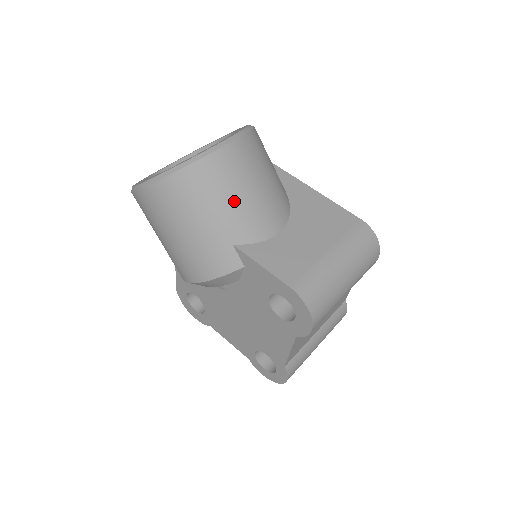
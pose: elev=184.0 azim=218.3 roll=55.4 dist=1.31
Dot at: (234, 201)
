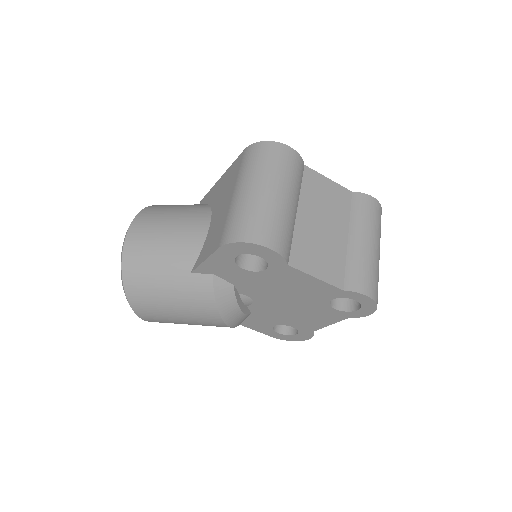
Dot at: (161, 253)
